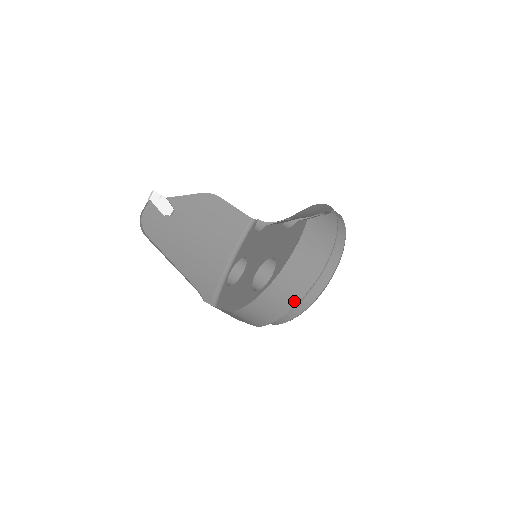
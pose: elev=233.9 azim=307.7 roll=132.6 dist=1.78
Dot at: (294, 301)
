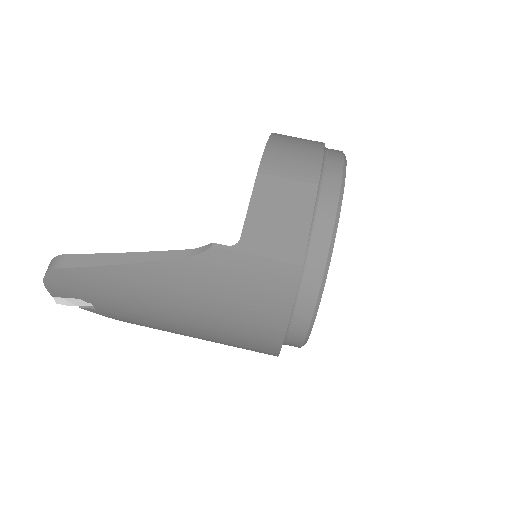
Dot at: occluded
